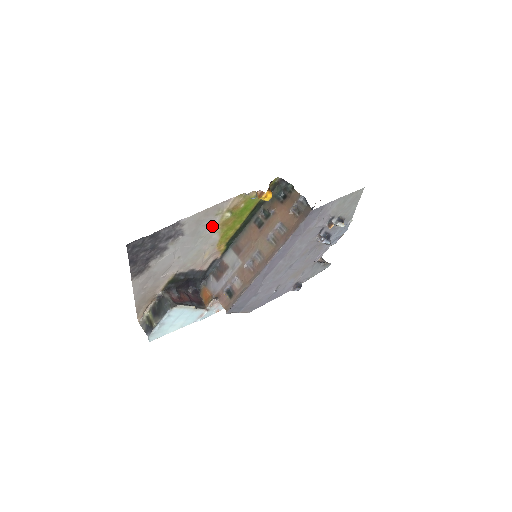
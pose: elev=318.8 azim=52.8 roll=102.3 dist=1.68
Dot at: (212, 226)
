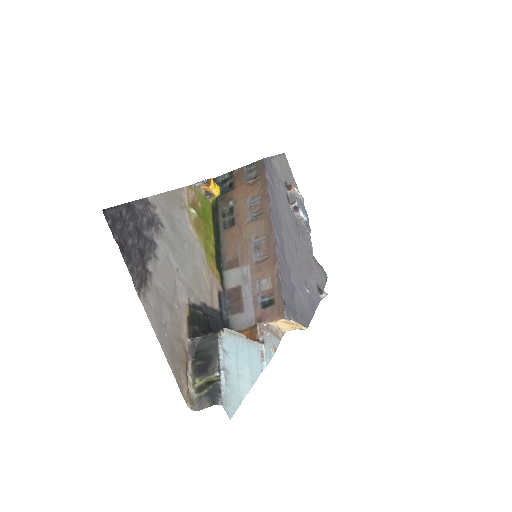
Dot at: (186, 227)
